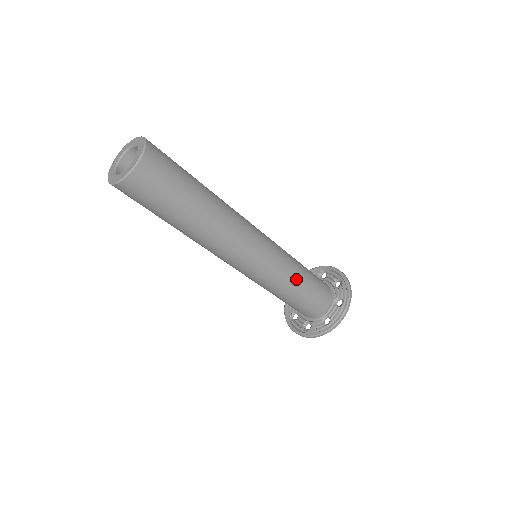
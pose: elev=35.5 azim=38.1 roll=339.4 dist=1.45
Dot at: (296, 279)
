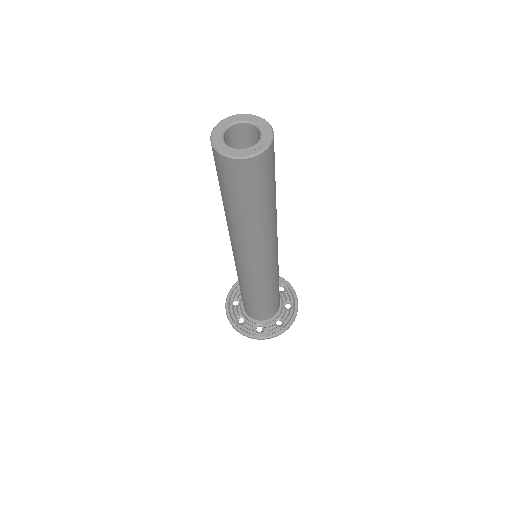
Dot at: (278, 281)
